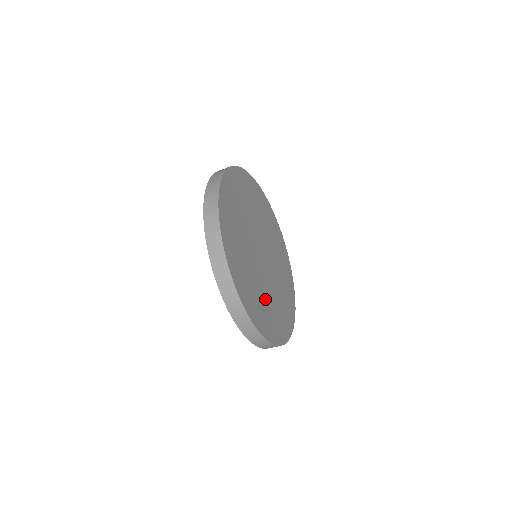
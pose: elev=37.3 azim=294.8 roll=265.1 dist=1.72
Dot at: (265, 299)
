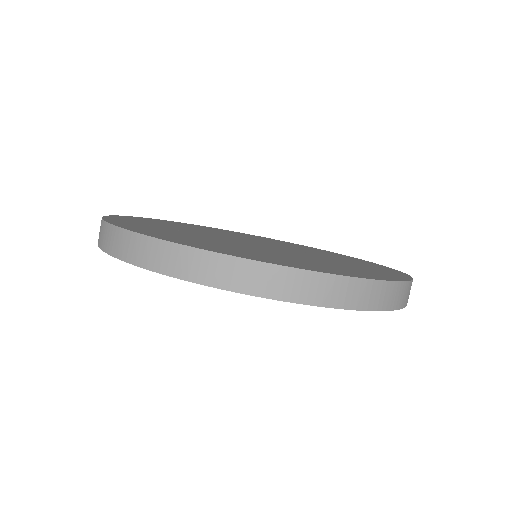
Dot at: occluded
